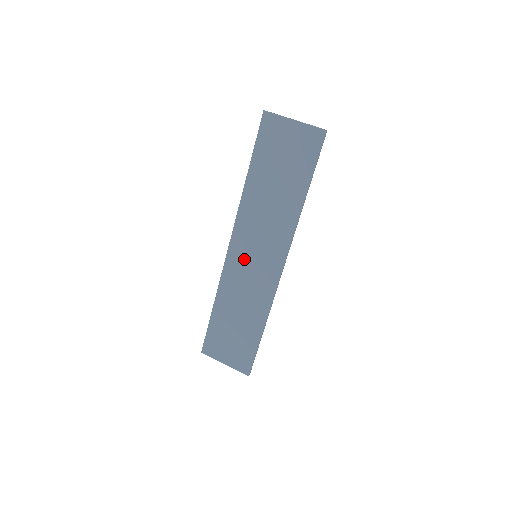
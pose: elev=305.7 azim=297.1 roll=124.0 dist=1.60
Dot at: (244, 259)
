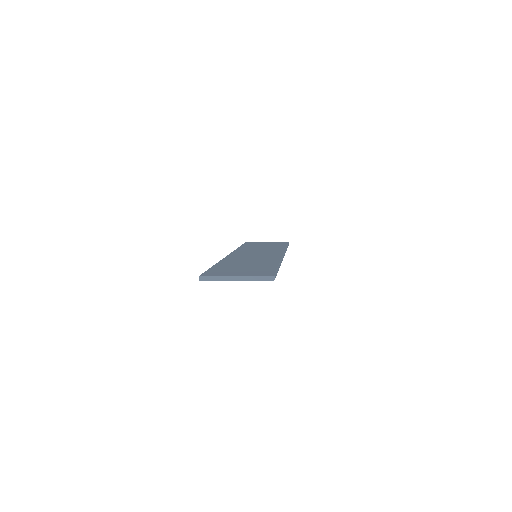
Dot at: (245, 255)
